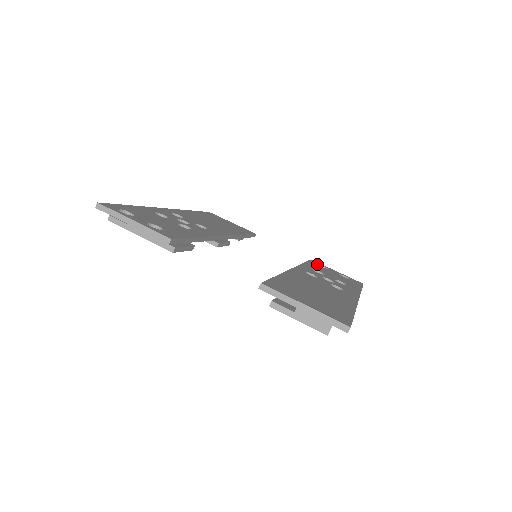
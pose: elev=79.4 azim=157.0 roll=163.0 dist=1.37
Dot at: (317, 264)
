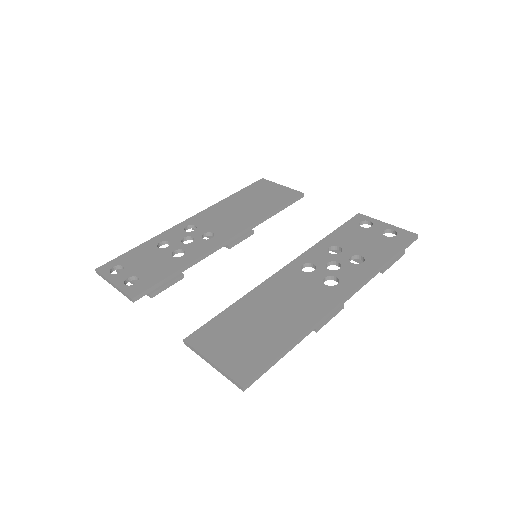
Dot at: (357, 223)
